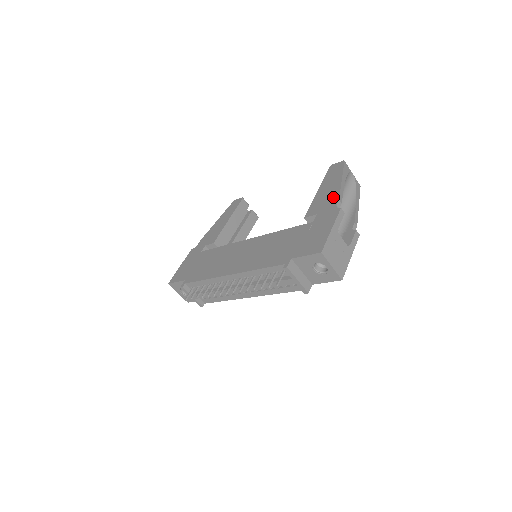
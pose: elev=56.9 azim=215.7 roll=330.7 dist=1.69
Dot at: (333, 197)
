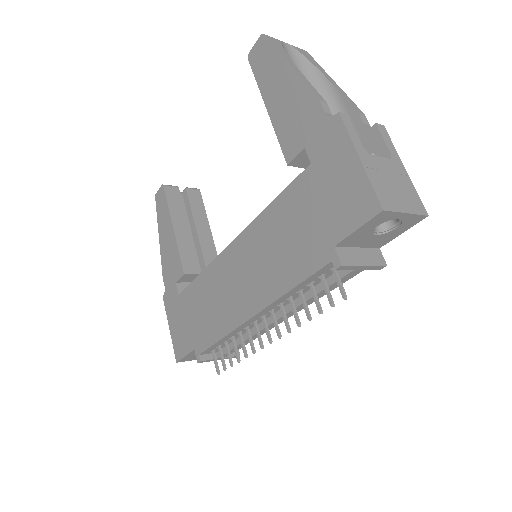
Dot at: (305, 103)
